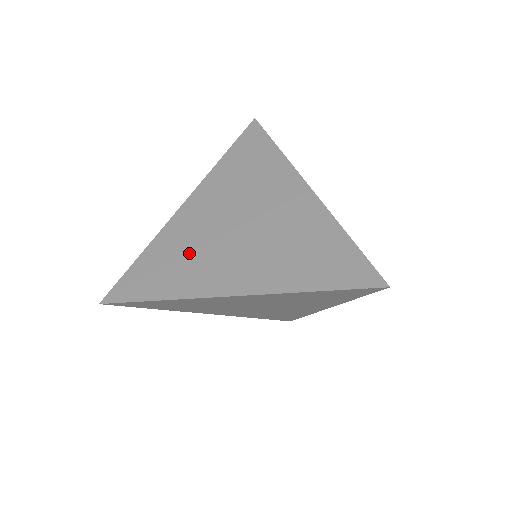
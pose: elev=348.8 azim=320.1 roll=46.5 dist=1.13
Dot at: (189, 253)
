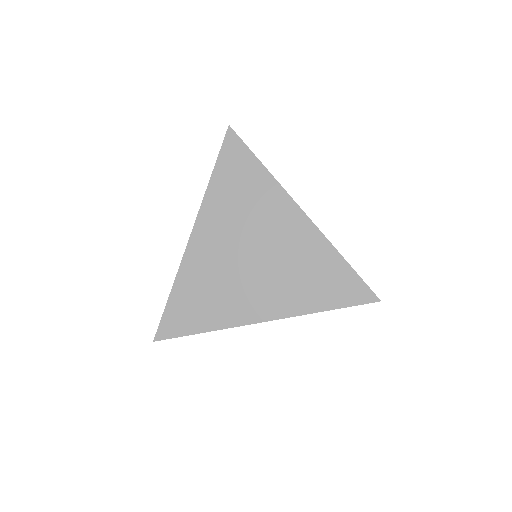
Dot at: (217, 287)
